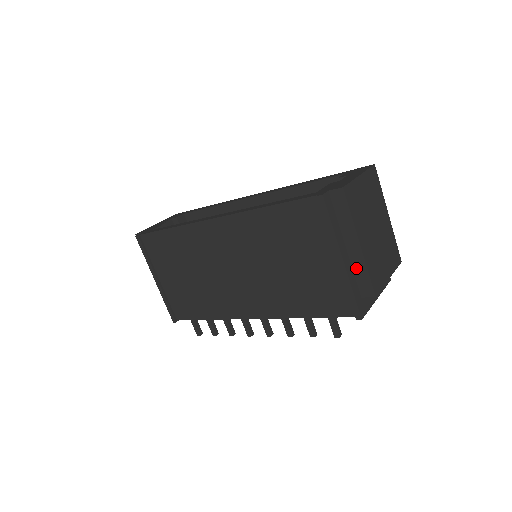
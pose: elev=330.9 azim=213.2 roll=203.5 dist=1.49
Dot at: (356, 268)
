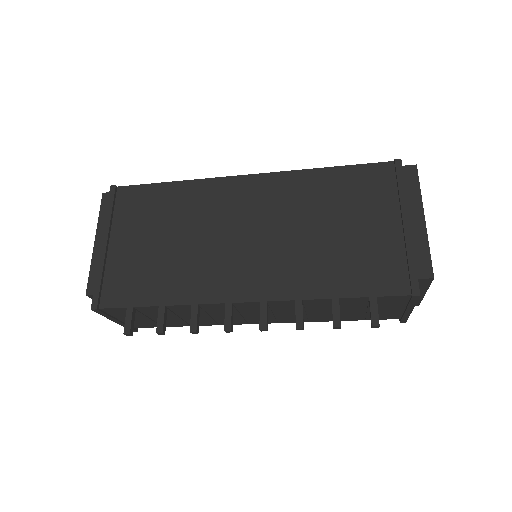
Dot at: (415, 244)
